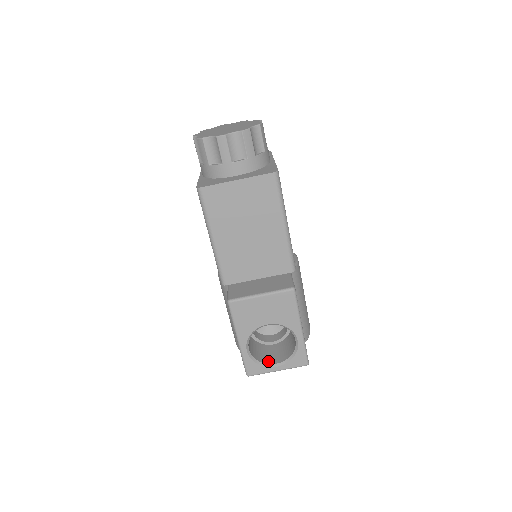
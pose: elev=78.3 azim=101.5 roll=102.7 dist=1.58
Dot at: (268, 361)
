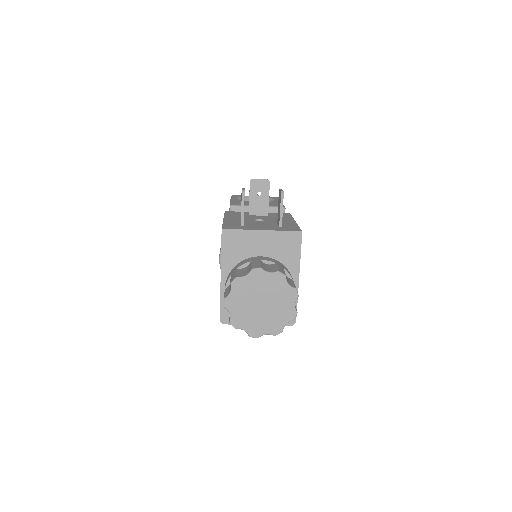
Dot at: occluded
